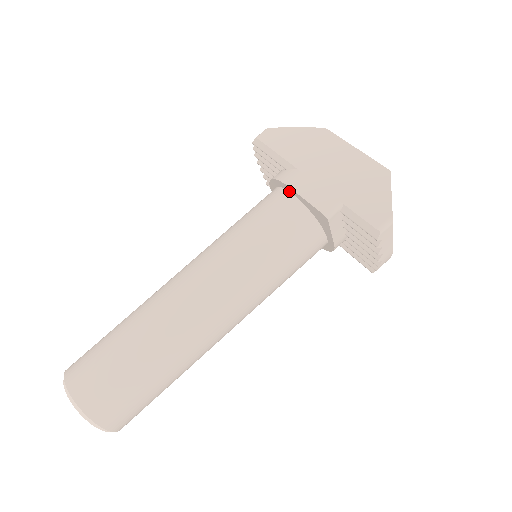
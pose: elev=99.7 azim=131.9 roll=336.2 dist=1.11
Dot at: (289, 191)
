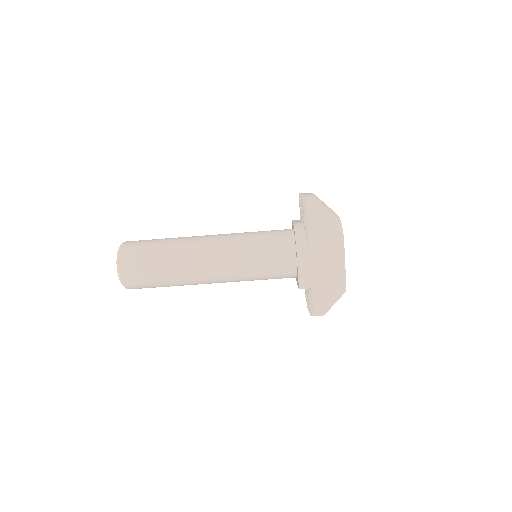
Dot at: (296, 253)
